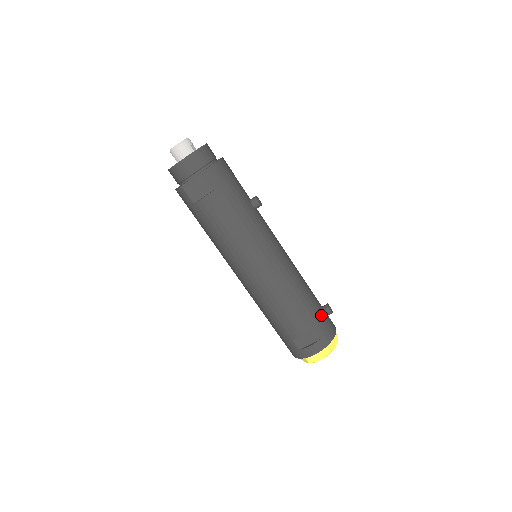
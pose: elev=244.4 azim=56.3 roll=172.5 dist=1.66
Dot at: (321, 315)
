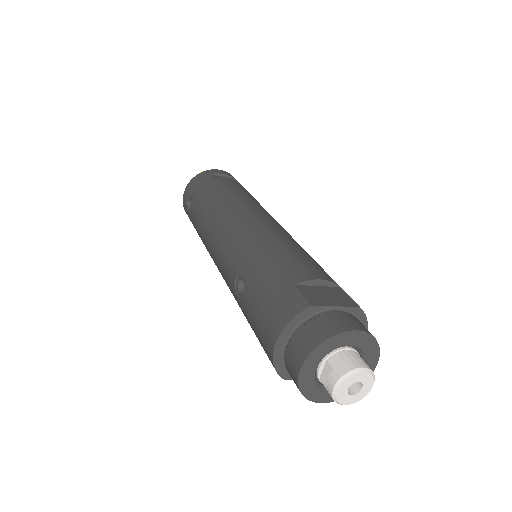
Dot at: occluded
